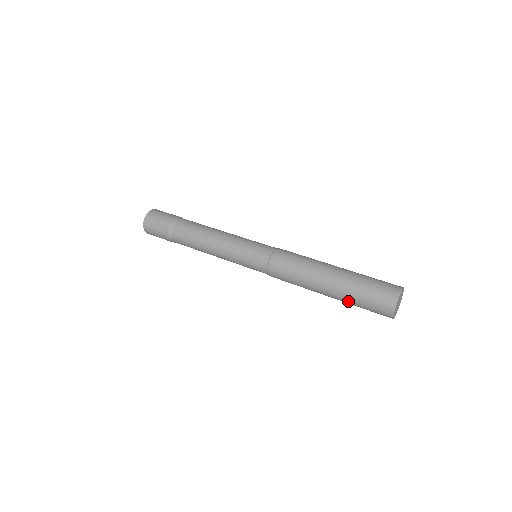
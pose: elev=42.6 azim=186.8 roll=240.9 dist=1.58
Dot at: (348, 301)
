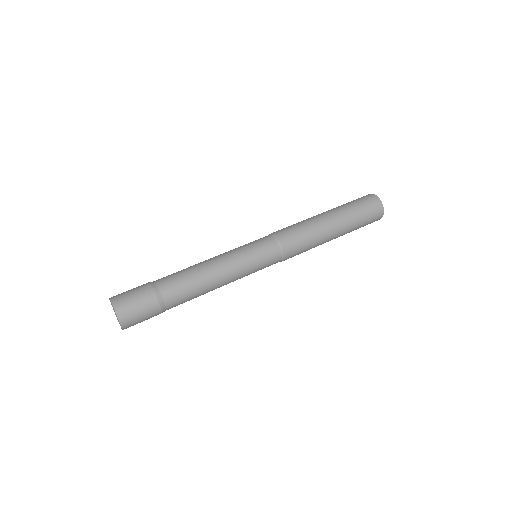
Dot at: (352, 227)
